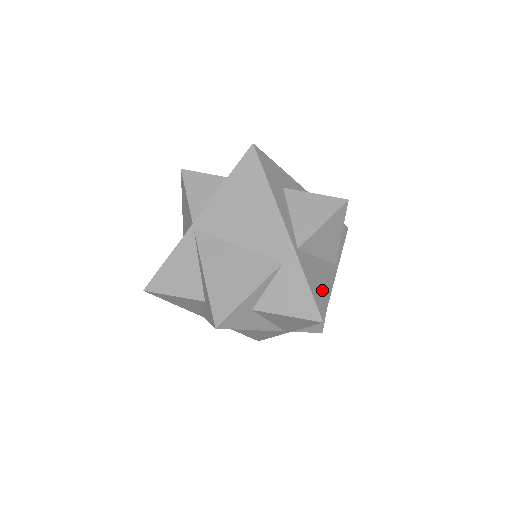
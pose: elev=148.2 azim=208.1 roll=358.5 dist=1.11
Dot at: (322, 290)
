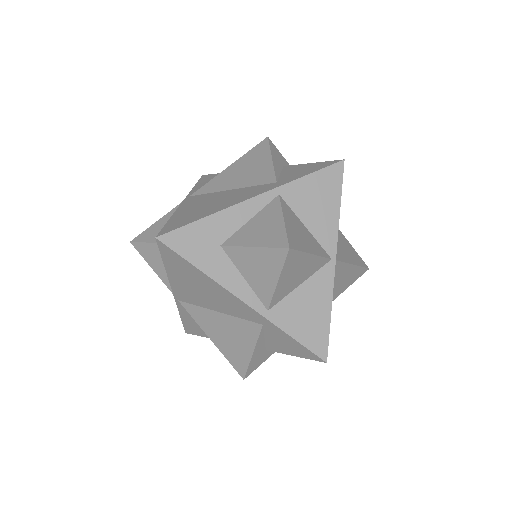
Dot at: (317, 323)
